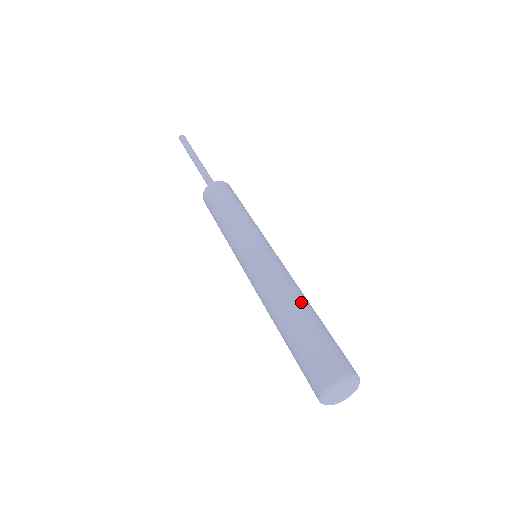
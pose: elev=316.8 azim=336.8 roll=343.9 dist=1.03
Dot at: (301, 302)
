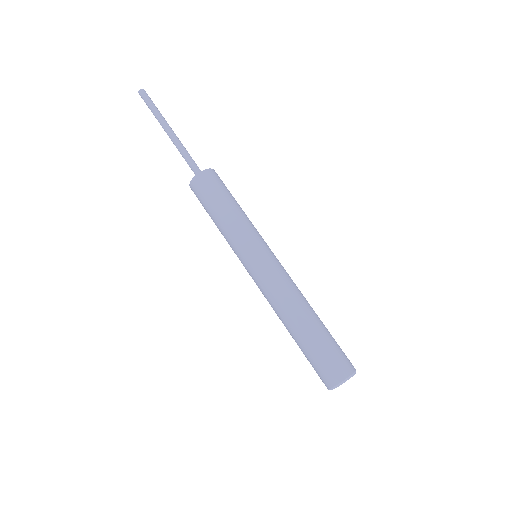
Dot at: (307, 312)
